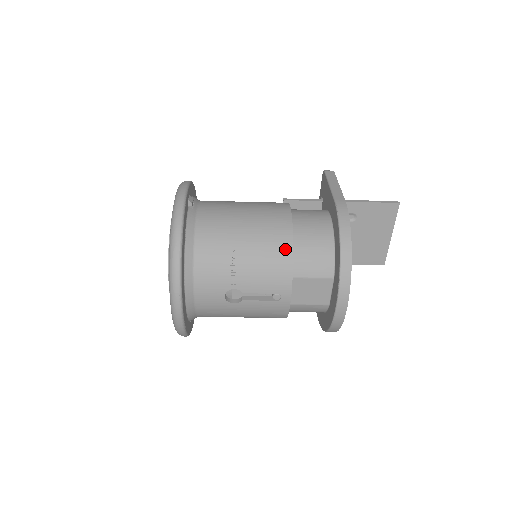
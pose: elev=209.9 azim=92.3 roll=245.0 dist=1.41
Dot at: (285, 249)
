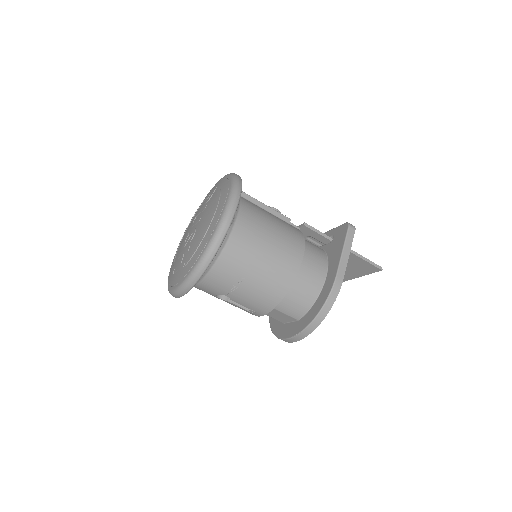
Dot at: (279, 294)
